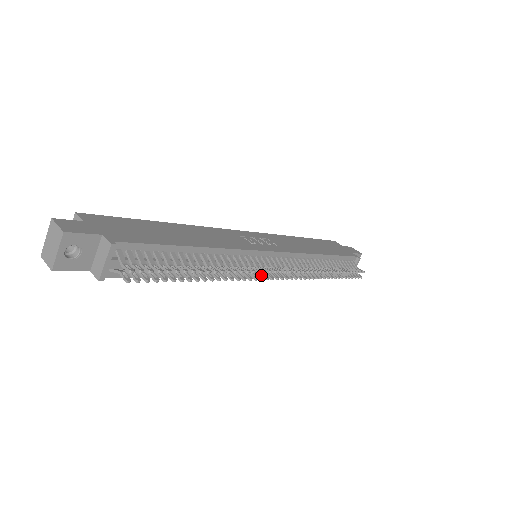
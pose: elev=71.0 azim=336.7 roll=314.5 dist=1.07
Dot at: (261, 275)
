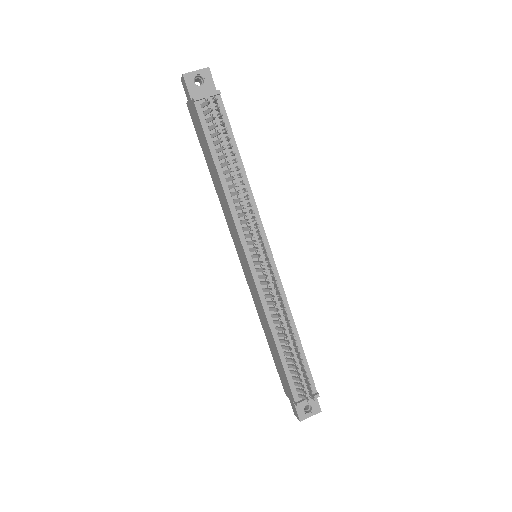
Dot at: (254, 241)
